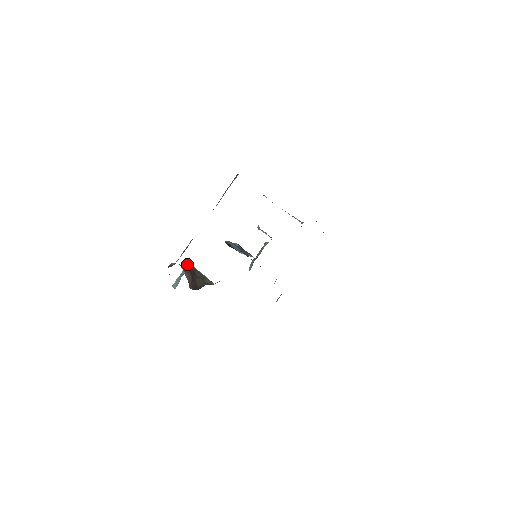
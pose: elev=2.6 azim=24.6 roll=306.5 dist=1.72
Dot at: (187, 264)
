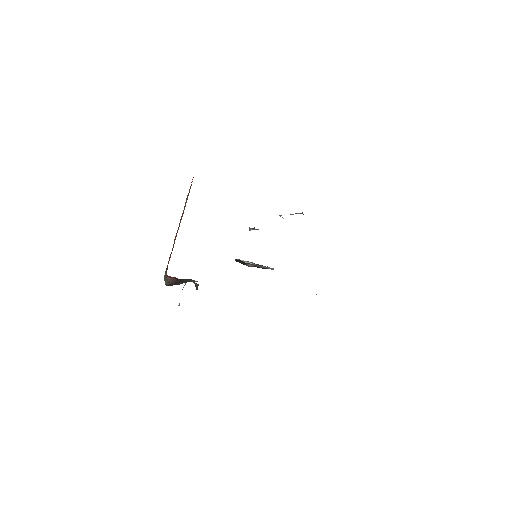
Dot at: occluded
